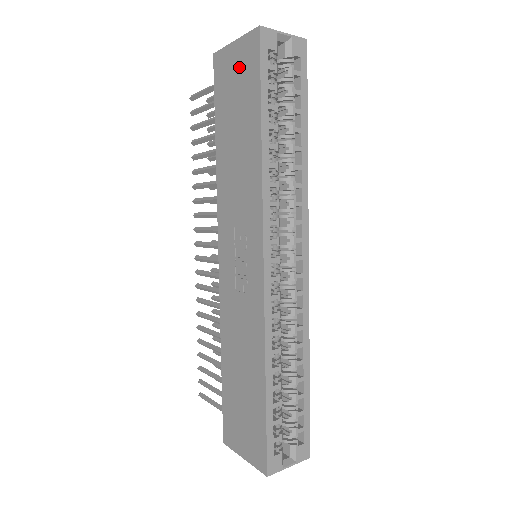
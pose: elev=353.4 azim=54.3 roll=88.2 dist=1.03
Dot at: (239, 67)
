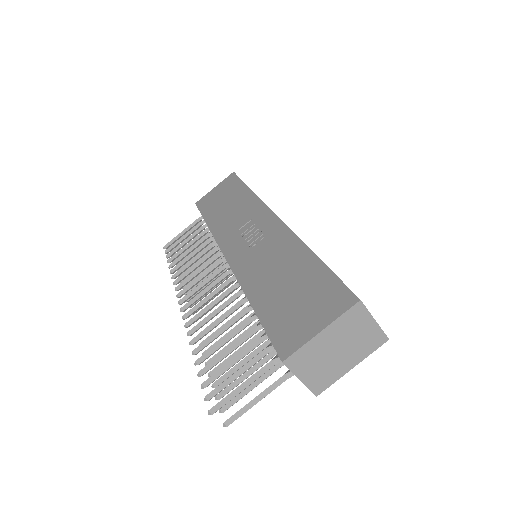
Dot at: (221, 189)
